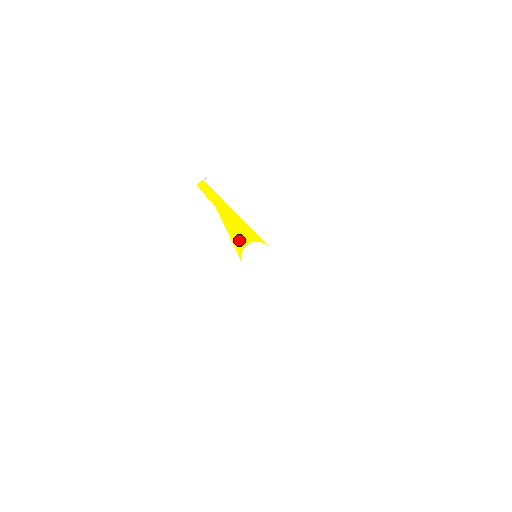
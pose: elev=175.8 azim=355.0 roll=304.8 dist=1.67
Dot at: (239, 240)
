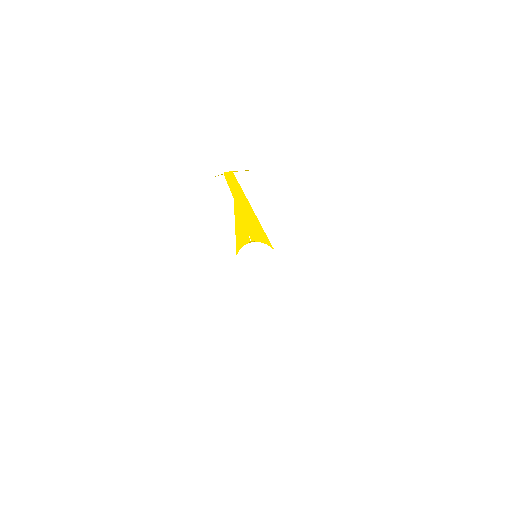
Dot at: (244, 234)
